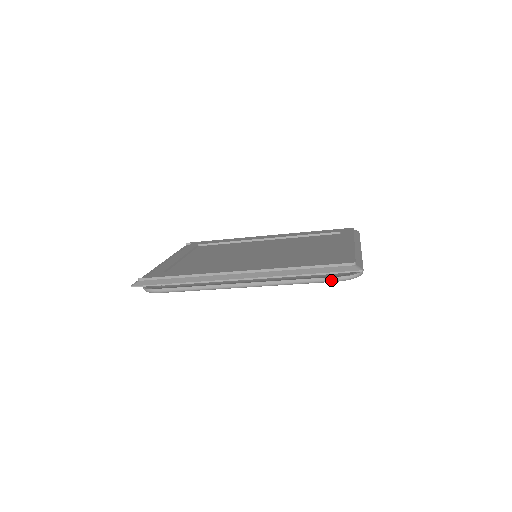
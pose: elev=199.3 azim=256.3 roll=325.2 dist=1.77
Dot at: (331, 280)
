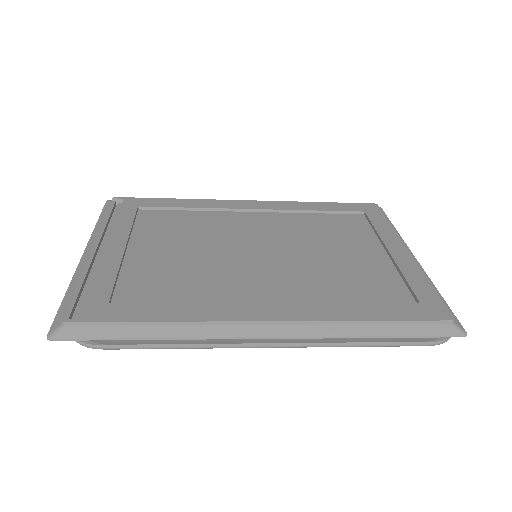
Dot at: (416, 345)
